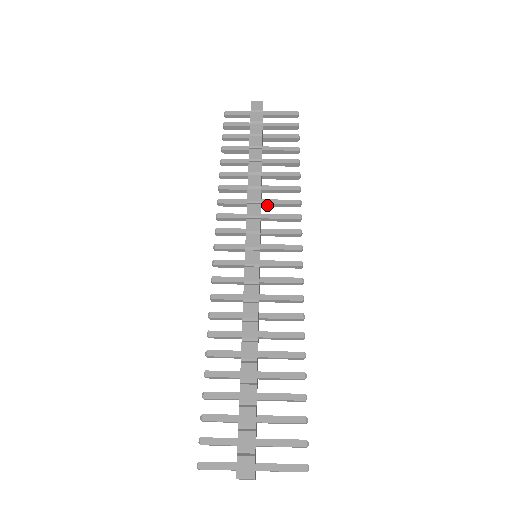
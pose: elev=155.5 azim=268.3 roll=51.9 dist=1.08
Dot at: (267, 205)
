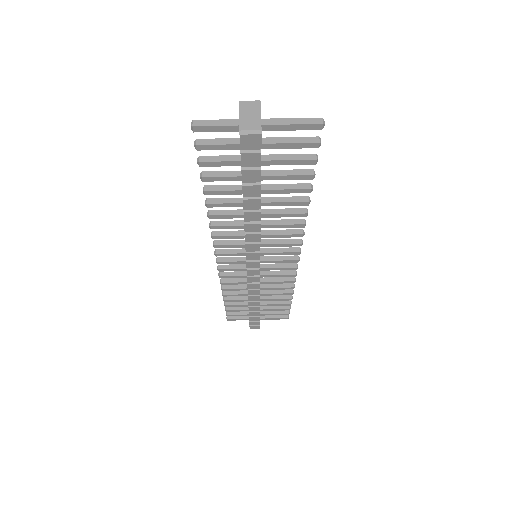
Dot at: (267, 226)
